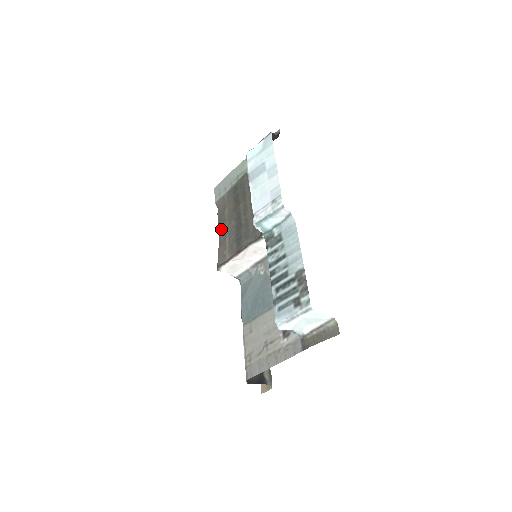
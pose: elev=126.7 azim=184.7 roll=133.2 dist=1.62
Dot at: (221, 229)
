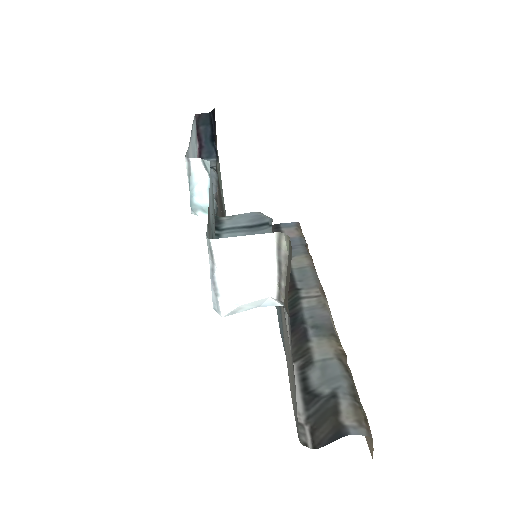
Dot at: occluded
